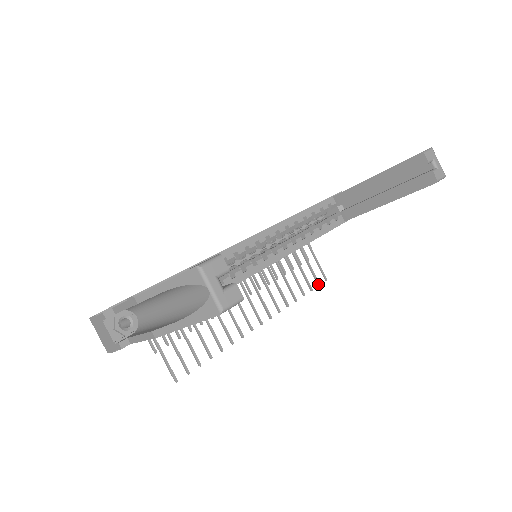
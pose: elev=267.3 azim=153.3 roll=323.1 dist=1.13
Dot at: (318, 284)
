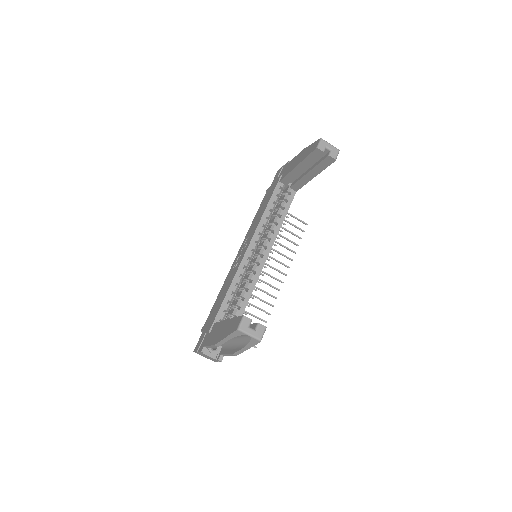
Dot at: (303, 231)
